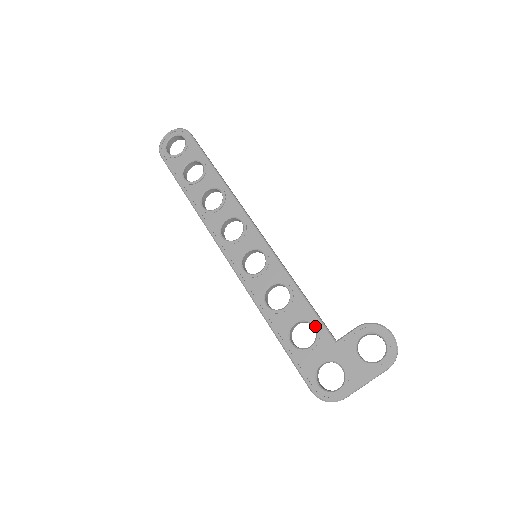
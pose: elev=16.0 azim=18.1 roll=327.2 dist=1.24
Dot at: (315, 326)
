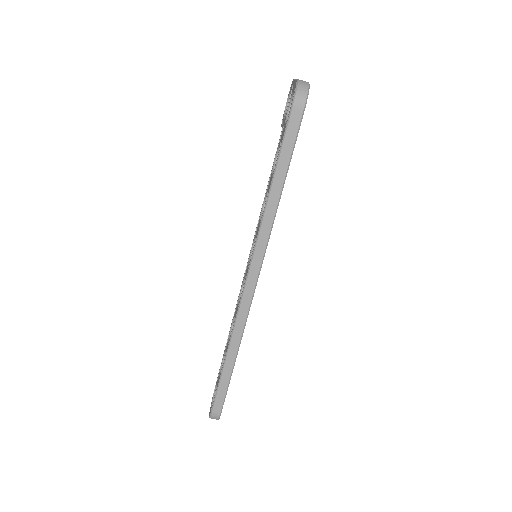
Dot at: (275, 156)
